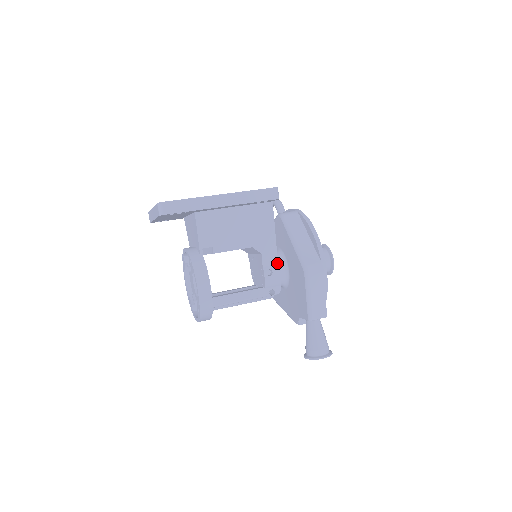
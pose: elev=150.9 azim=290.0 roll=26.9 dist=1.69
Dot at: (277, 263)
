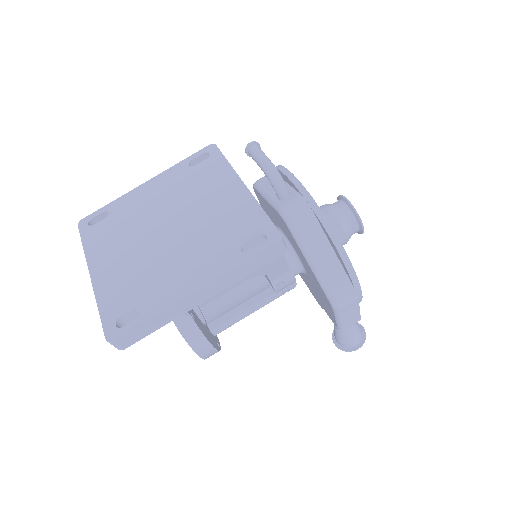
Dot at: (289, 270)
